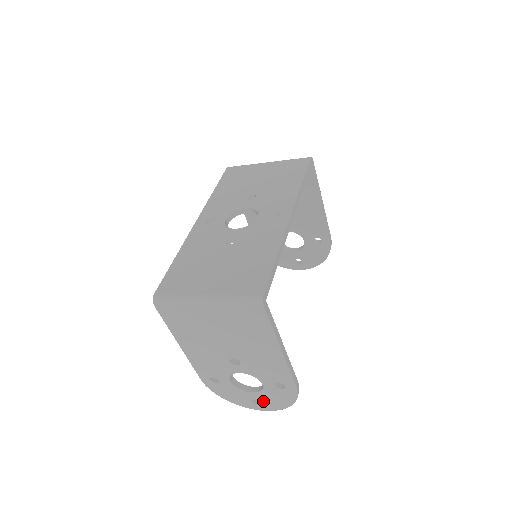
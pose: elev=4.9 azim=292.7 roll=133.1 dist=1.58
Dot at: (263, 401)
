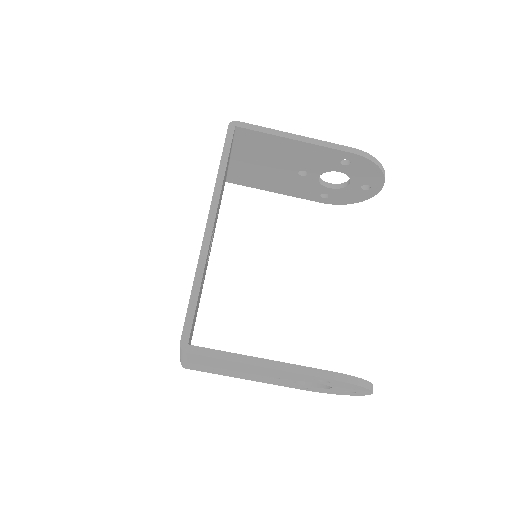
Dot at: (350, 390)
